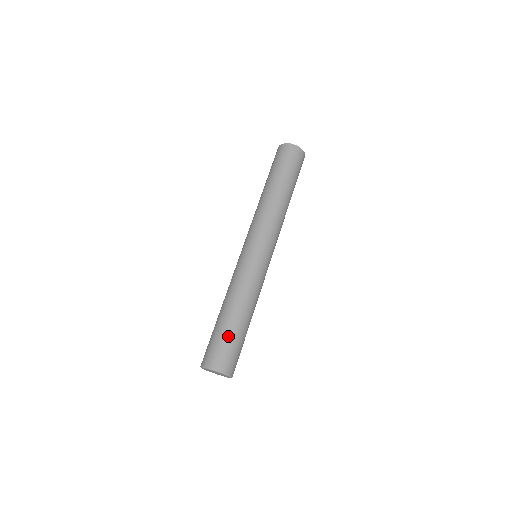
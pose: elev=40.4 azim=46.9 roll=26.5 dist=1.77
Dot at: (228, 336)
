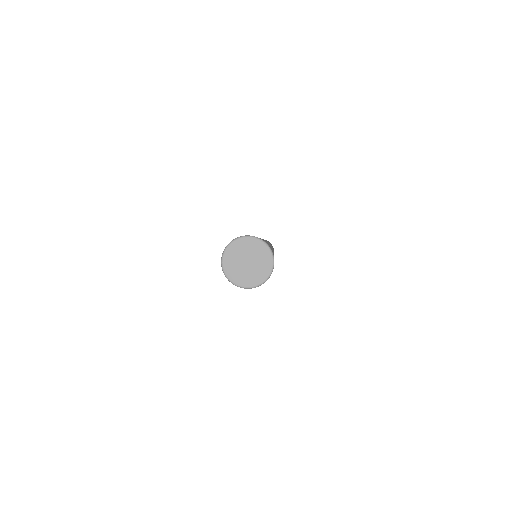
Dot at: occluded
